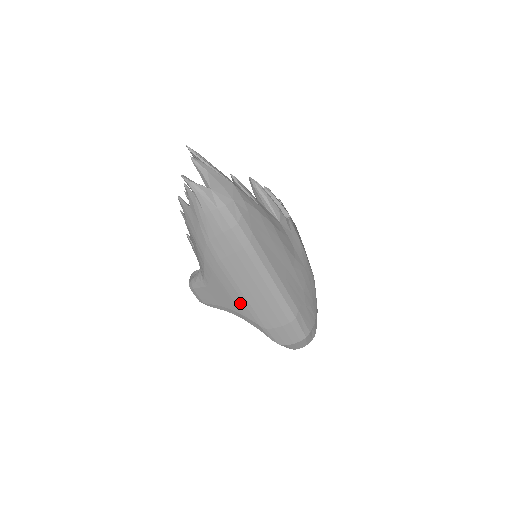
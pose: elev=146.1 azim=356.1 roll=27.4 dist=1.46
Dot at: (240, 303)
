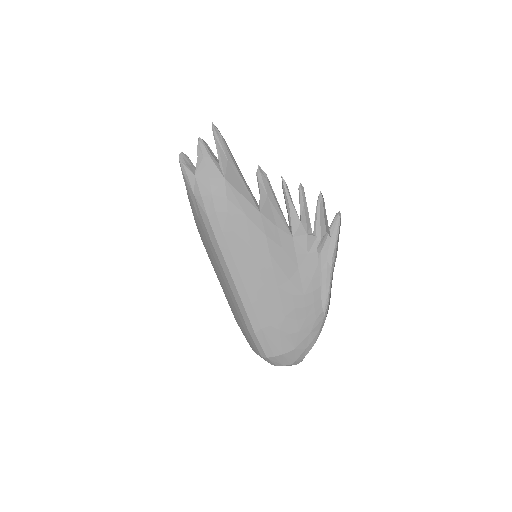
Dot at: occluded
